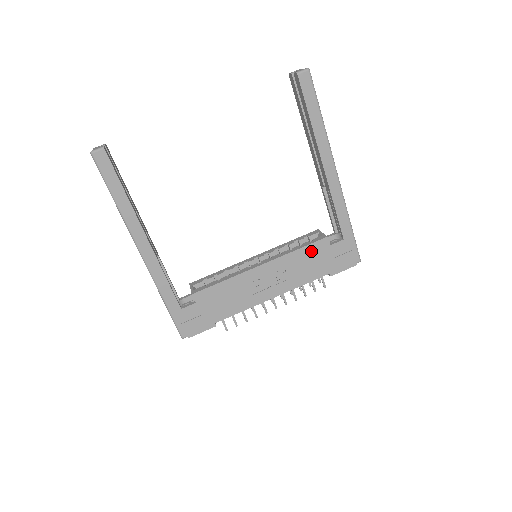
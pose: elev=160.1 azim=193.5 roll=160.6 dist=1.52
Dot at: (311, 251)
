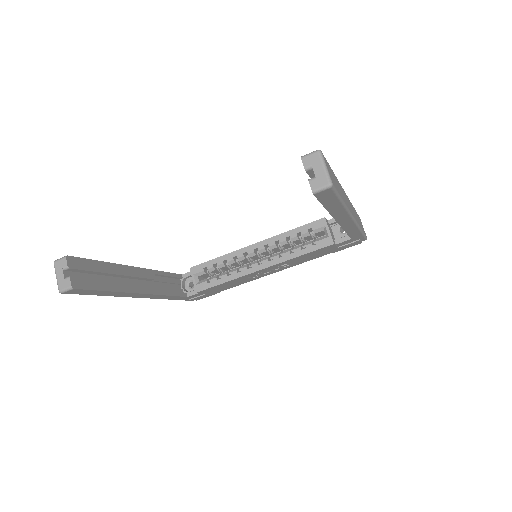
Dot at: (314, 252)
